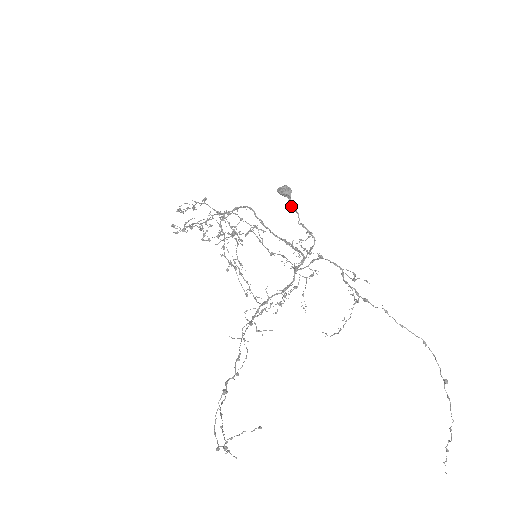
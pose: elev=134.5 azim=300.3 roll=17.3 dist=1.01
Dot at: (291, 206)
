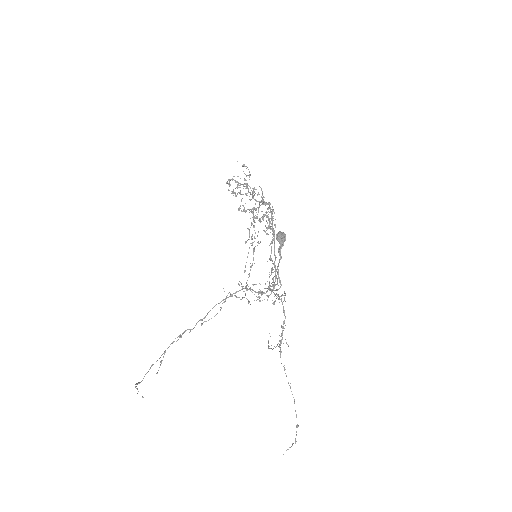
Dot at: occluded
